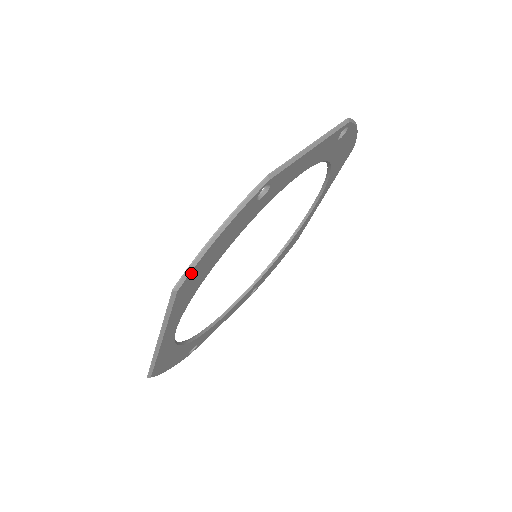
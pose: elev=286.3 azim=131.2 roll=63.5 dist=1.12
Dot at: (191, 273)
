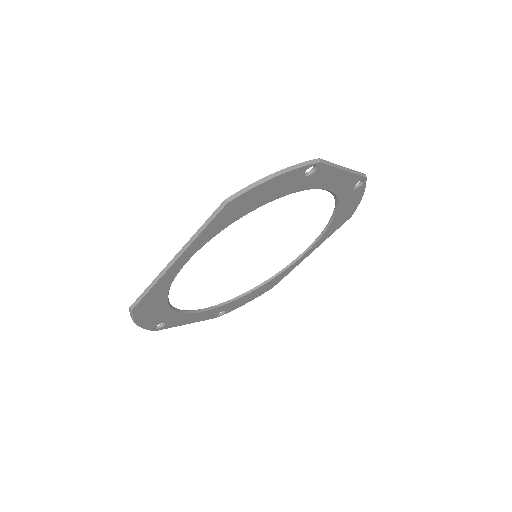
Dot at: (243, 194)
